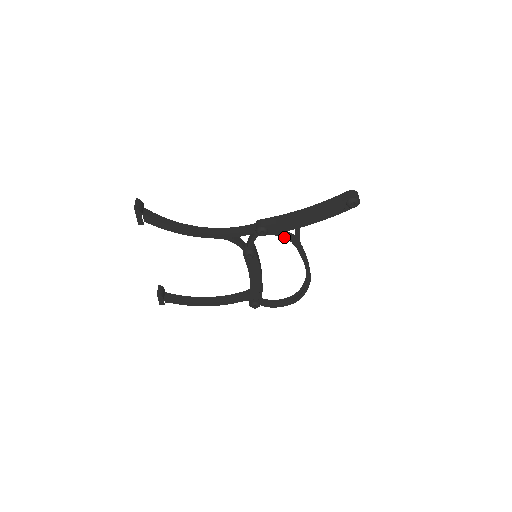
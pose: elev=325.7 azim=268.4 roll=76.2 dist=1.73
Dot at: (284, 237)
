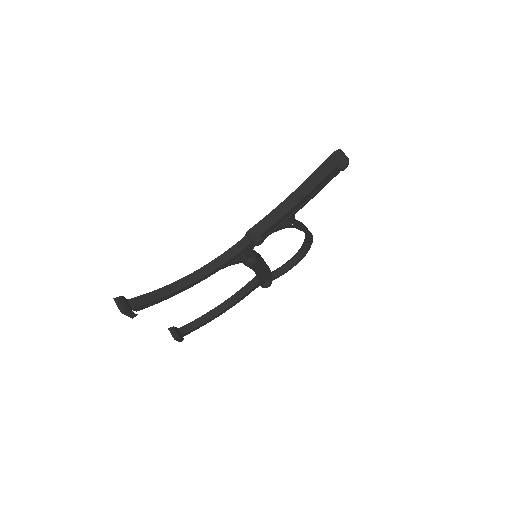
Dot at: (280, 229)
